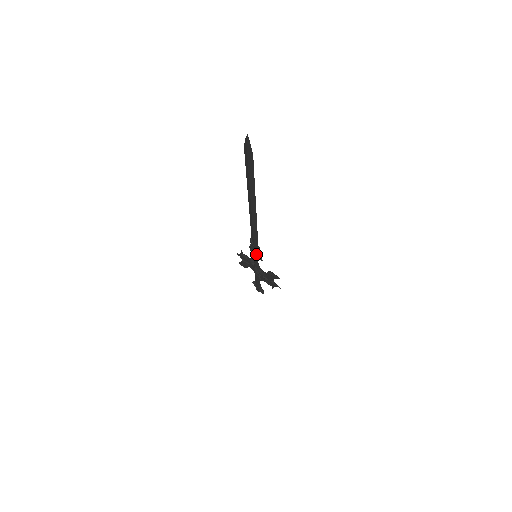
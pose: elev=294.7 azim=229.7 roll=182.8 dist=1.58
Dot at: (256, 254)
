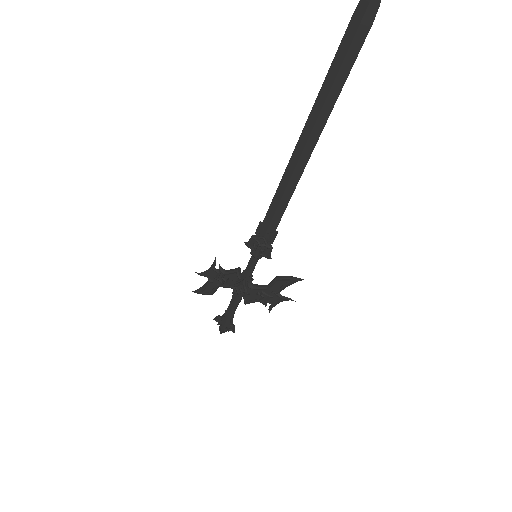
Dot at: (264, 248)
